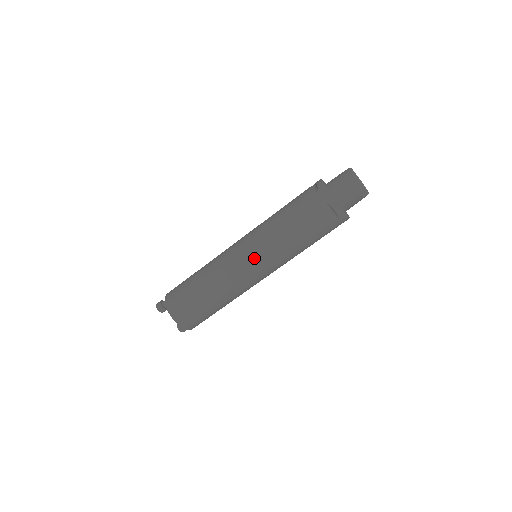
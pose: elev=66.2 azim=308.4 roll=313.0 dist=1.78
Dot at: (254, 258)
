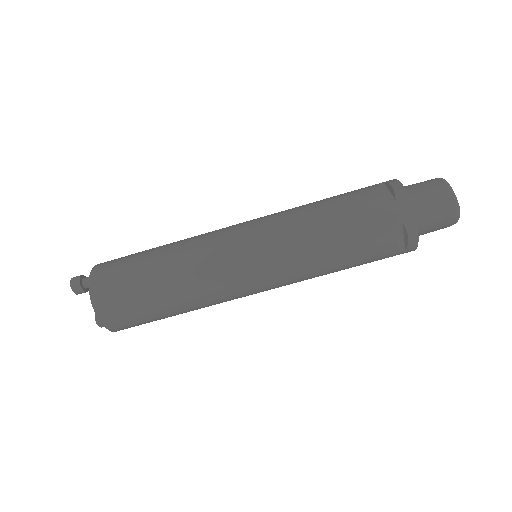
Dot at: (261, 267)
